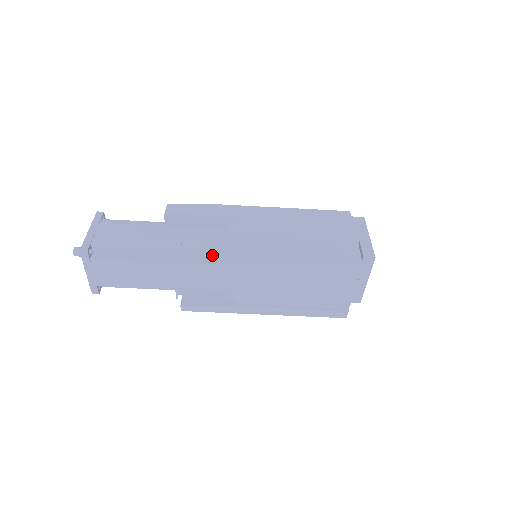
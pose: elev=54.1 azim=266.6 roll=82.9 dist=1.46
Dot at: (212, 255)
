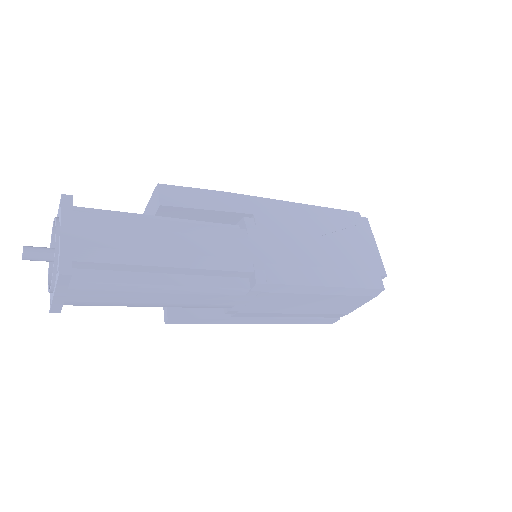
Dot at: (234, 275)
